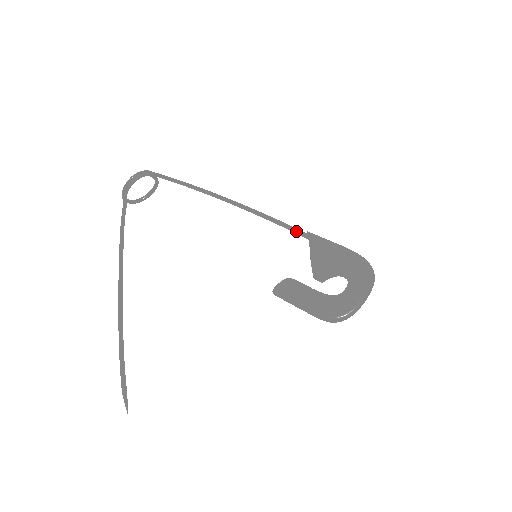
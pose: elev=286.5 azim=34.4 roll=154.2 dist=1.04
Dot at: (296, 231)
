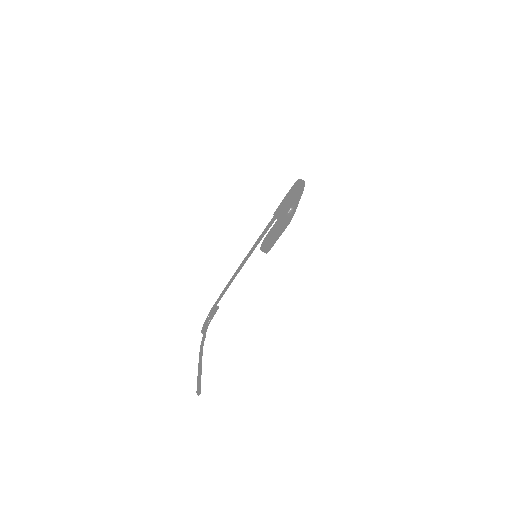
Dot at: (269, 222)
